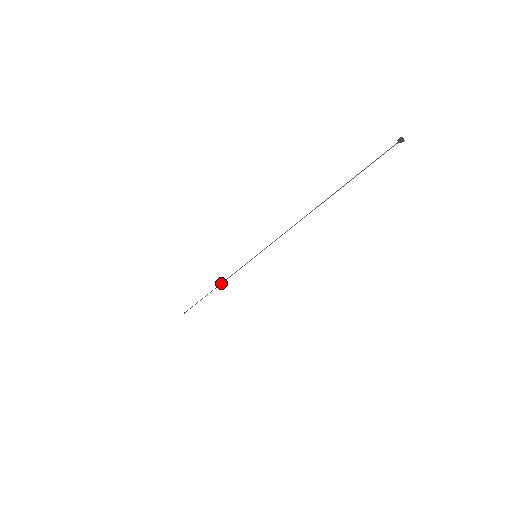
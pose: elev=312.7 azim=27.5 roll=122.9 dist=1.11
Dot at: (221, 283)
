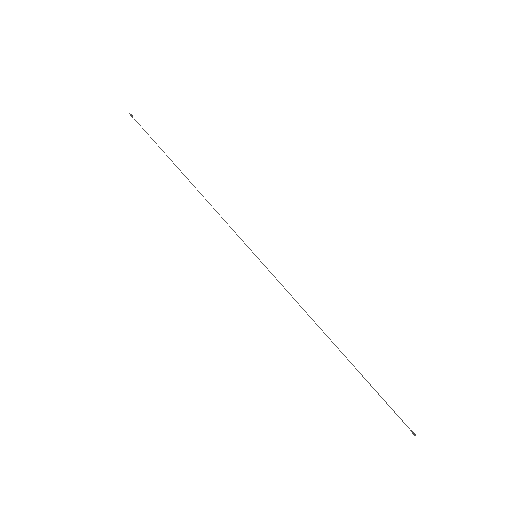
Dot at: (201, 194)
